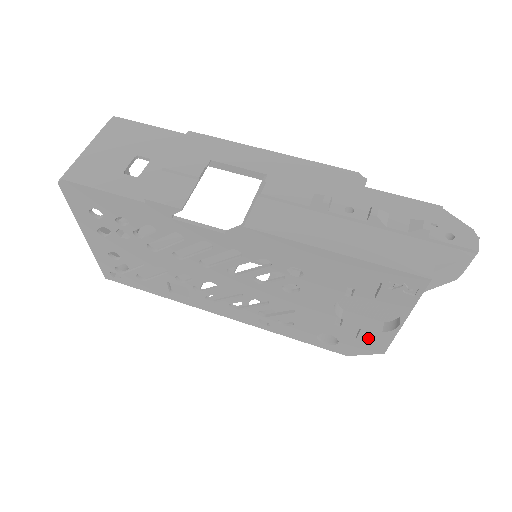
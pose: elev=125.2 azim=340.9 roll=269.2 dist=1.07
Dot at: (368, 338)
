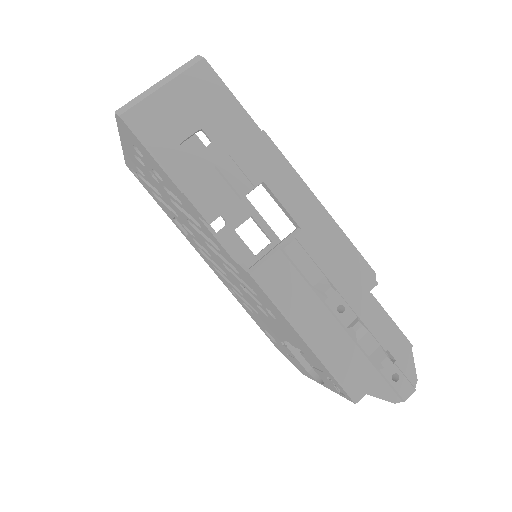
Dot at: (297, 363)
